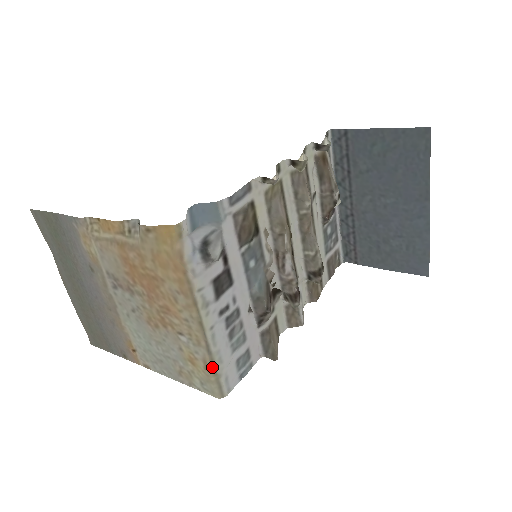
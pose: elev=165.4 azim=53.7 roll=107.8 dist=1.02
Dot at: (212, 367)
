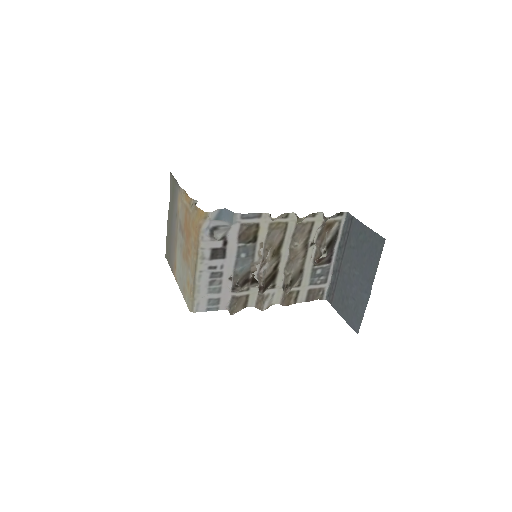
Dot at: (193, 292)
